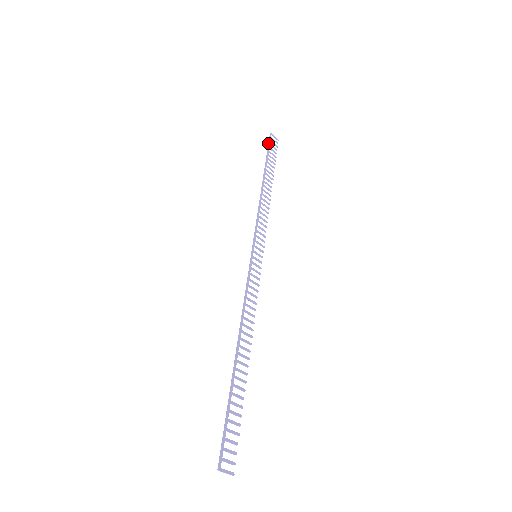
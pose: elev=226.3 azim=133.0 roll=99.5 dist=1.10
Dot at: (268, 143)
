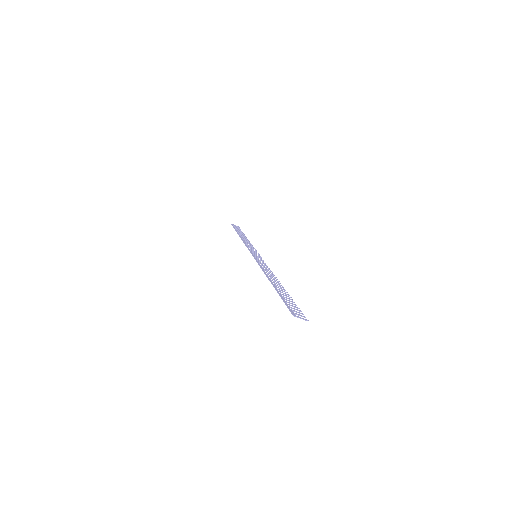
Dot at: occluded
